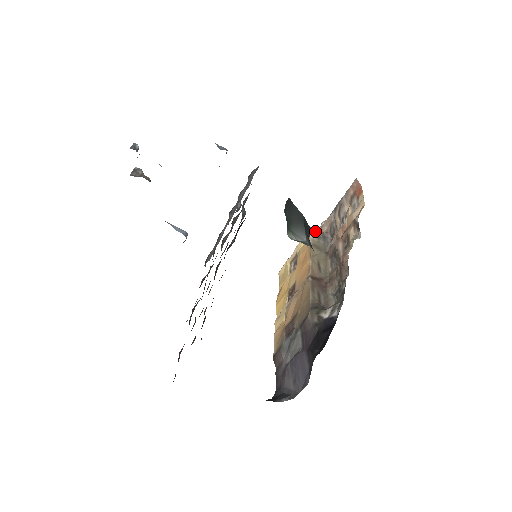
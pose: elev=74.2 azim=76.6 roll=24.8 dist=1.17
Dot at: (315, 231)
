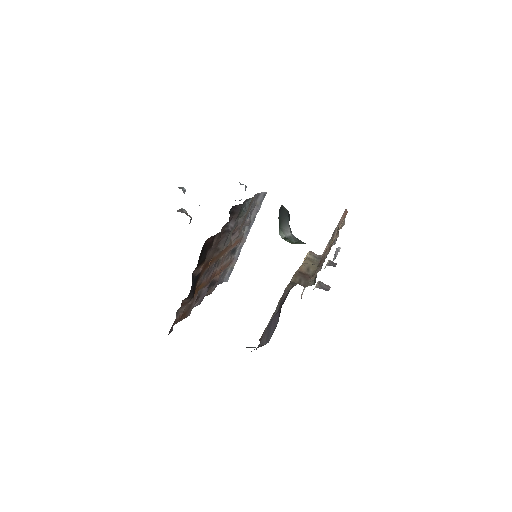
Dot at: (313, 253)
